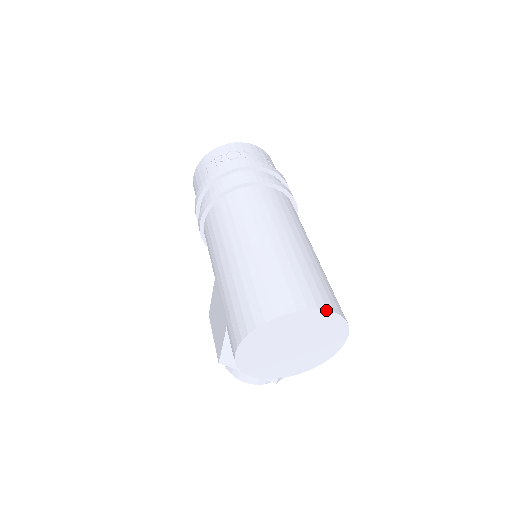
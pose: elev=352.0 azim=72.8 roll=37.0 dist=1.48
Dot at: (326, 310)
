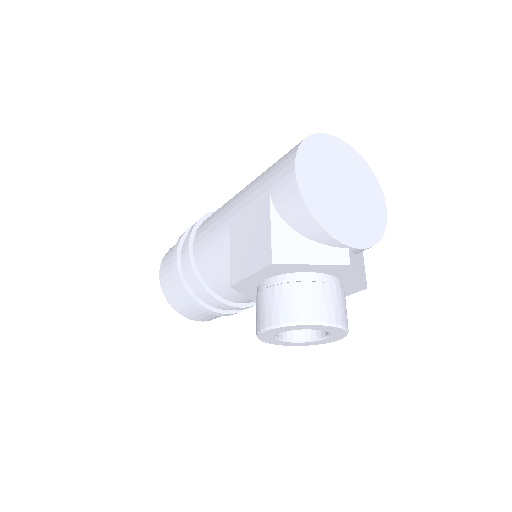
Dot at: (352, 147)
